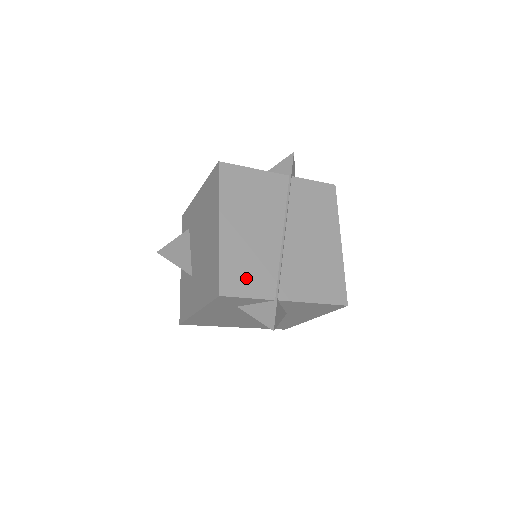
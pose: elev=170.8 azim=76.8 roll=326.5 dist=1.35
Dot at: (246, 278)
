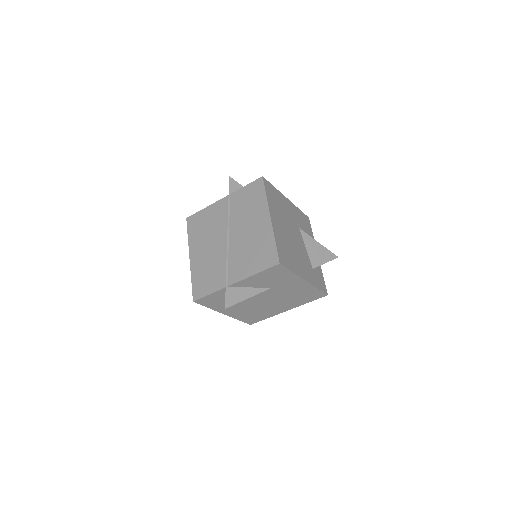
Dot at: (207, 282)
